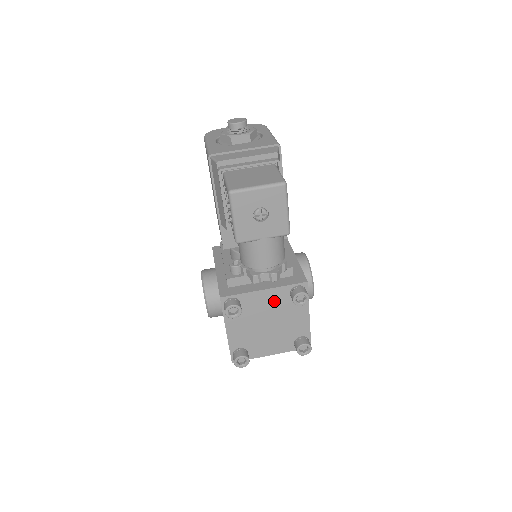
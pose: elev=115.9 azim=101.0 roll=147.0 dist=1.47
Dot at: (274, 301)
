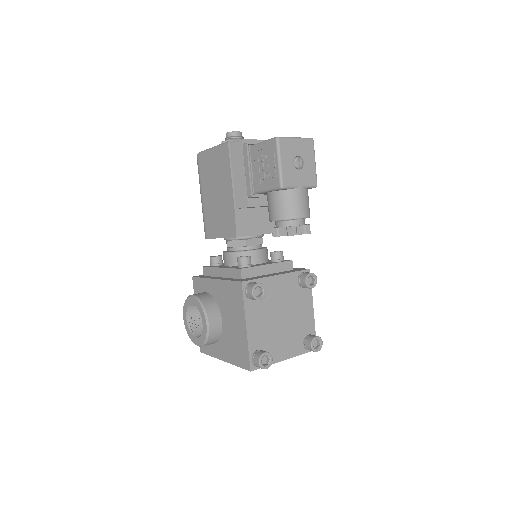
Dot at: (286, 289)
